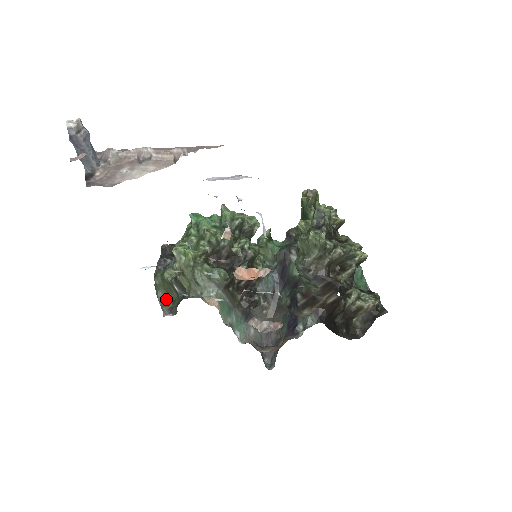
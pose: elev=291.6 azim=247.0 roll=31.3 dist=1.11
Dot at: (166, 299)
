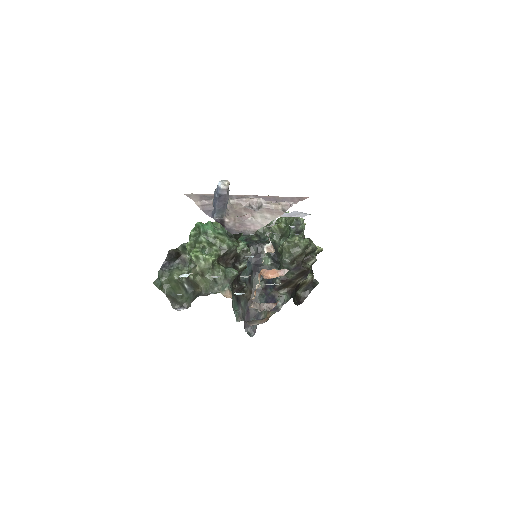
Dot at: (173, 295)
